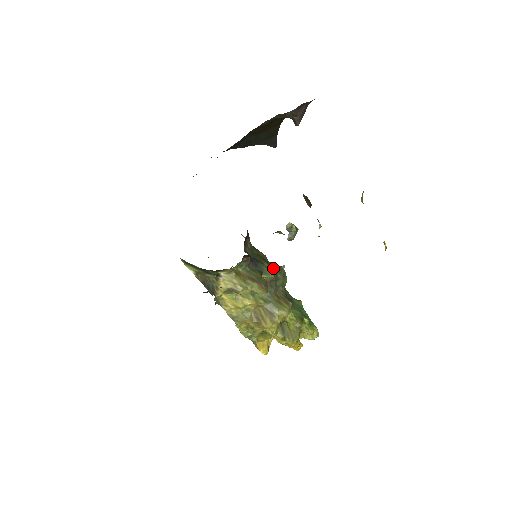
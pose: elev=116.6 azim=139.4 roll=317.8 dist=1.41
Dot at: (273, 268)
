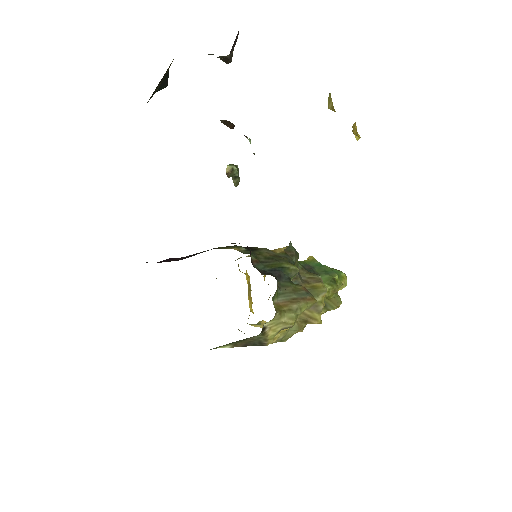
Dot at: (287, 258)
